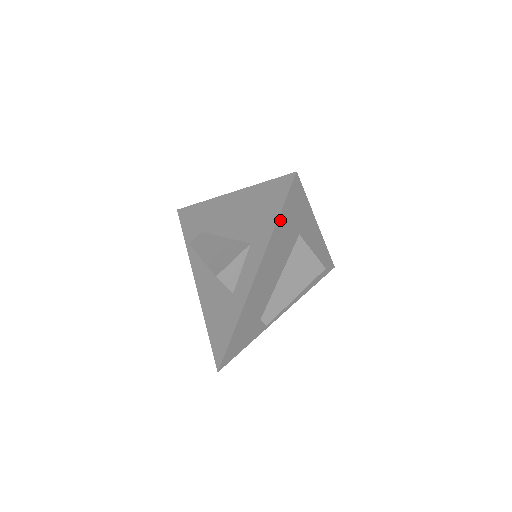
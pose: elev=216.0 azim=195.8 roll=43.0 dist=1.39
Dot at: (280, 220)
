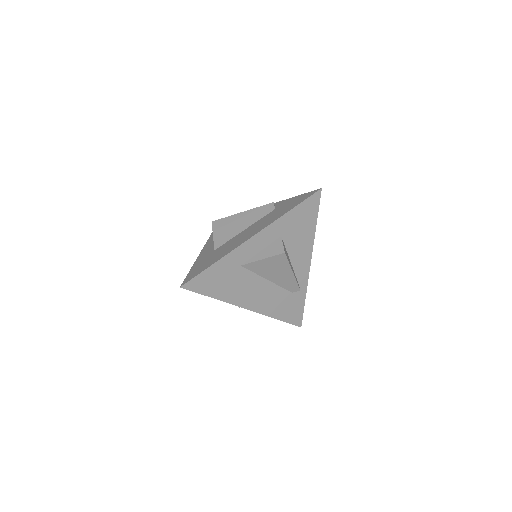
Dot at: (213, 294)
